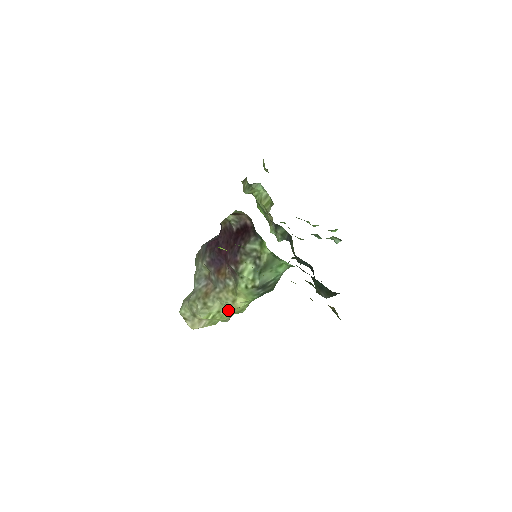
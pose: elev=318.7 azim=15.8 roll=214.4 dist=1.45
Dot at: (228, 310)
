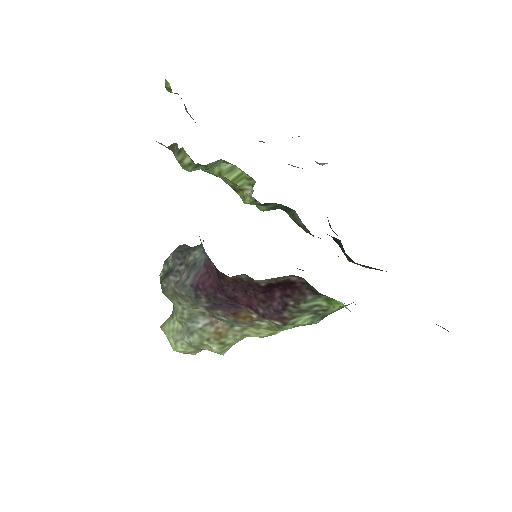
Dot at: occluded
